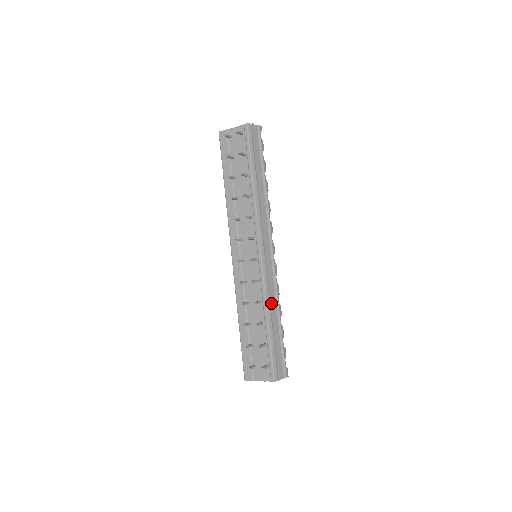
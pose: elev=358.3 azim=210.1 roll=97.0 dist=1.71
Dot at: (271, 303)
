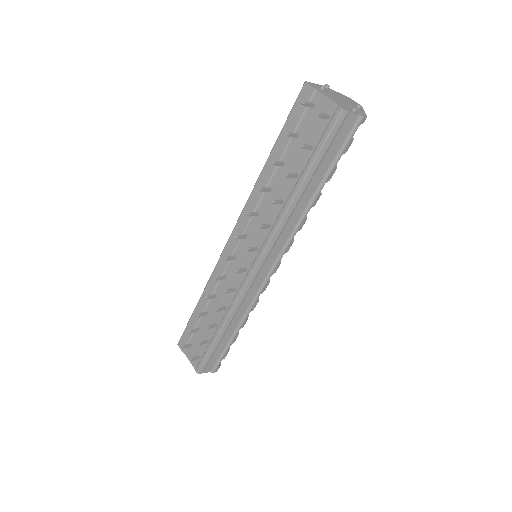
Dot at: (236, 316)
